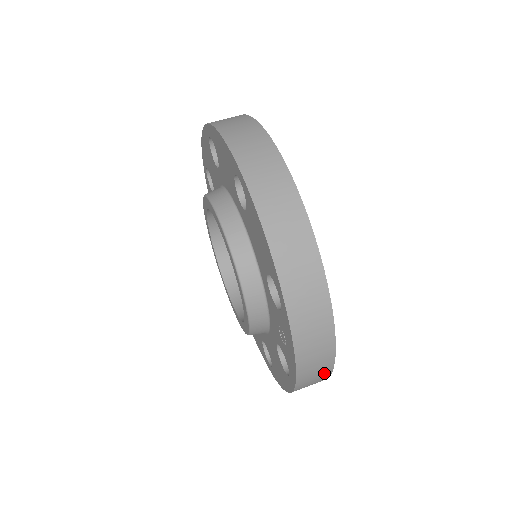
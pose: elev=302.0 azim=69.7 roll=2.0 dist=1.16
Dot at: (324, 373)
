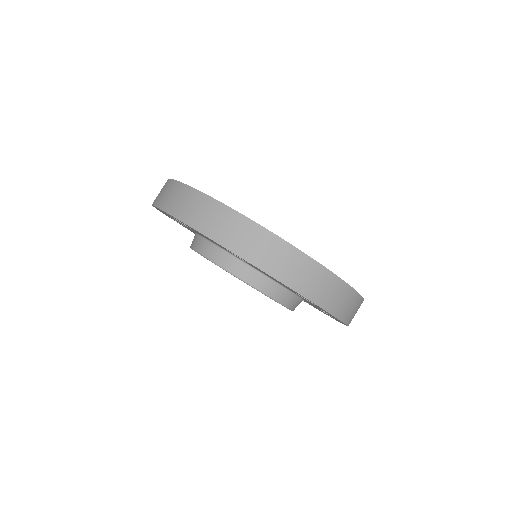
Dot at: occluded
